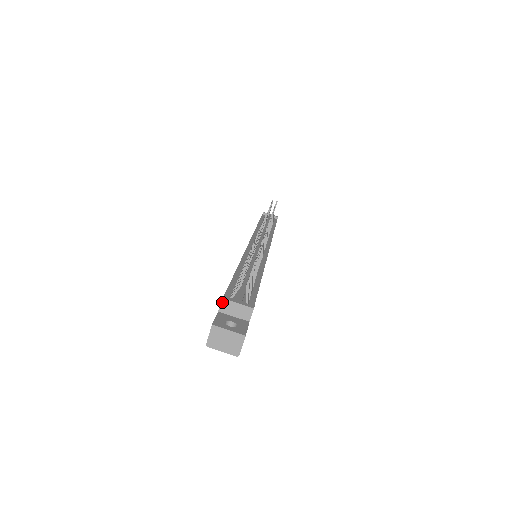
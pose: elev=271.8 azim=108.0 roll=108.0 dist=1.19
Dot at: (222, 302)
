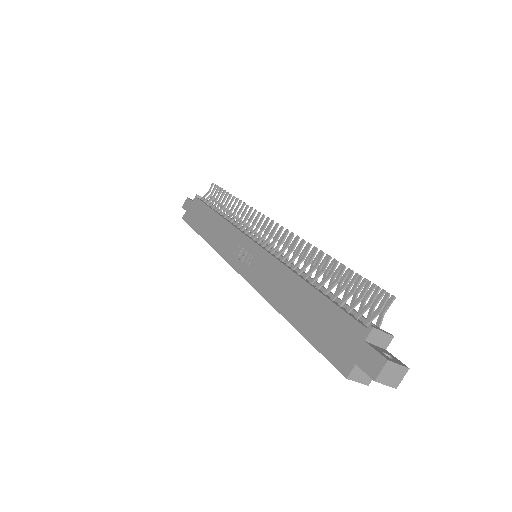
Dot at: (372, 331)
